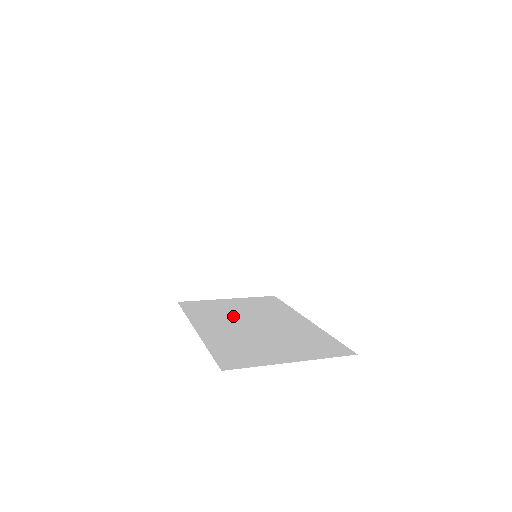
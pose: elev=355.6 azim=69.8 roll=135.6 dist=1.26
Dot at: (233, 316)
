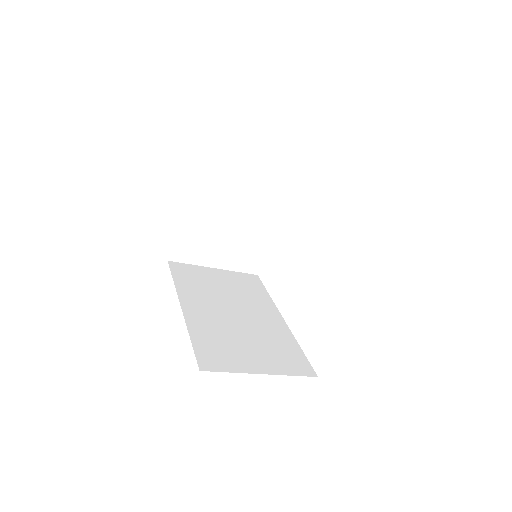
Dot at: (217, 296)
